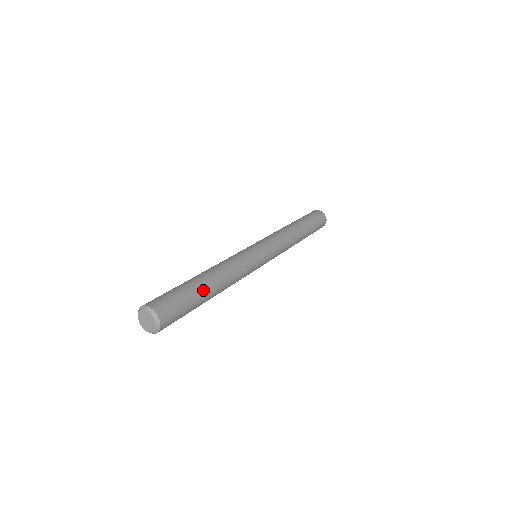
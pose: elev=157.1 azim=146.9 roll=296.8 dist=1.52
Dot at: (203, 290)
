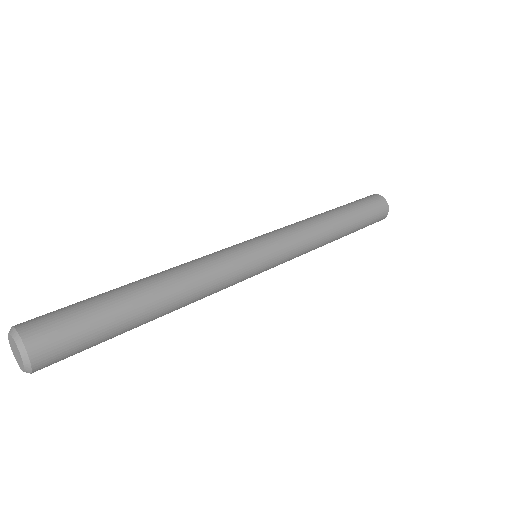
Dot at: (136, 323)
